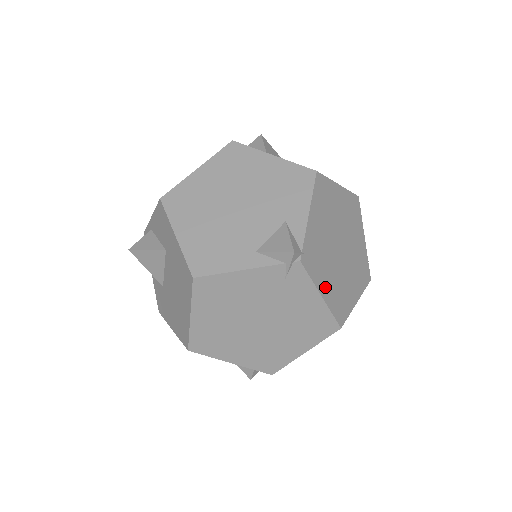
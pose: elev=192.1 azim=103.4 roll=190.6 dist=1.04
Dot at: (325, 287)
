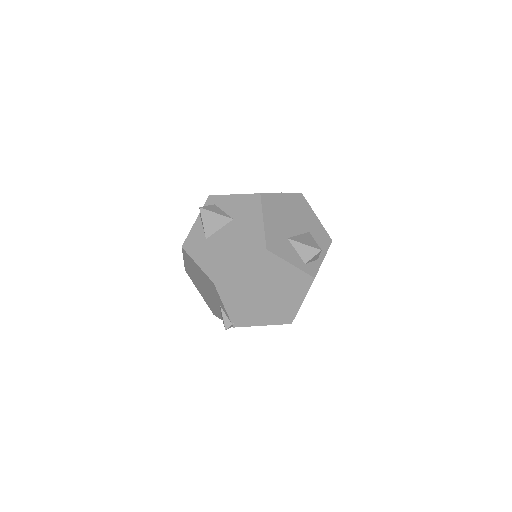
Dot at: (263, 320)
